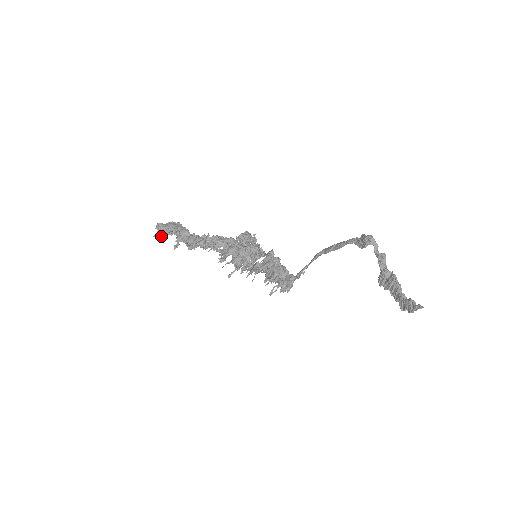
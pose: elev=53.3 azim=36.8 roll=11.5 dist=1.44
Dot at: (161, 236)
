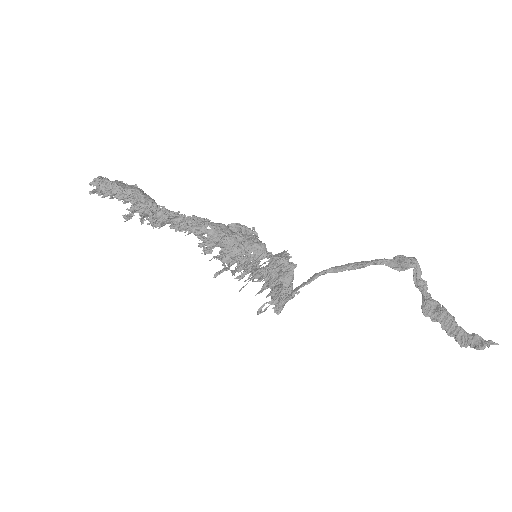
Dot at: occluded
